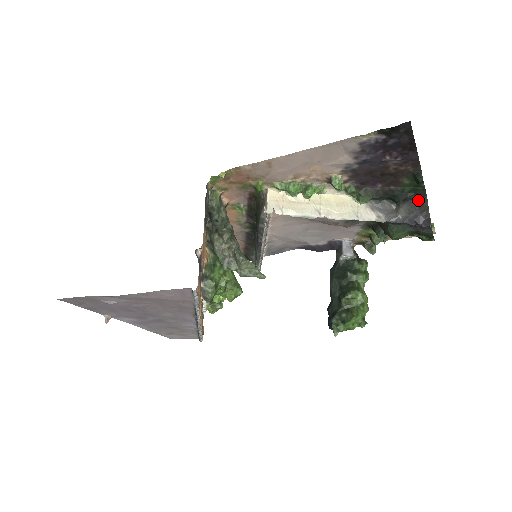
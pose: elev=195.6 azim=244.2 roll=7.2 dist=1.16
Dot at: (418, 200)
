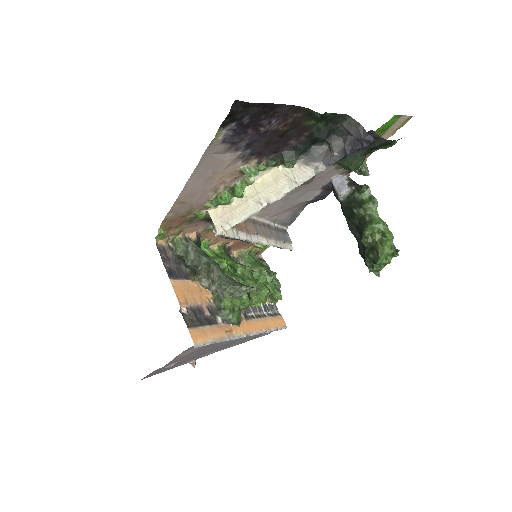
Dot at: (342, 125)
